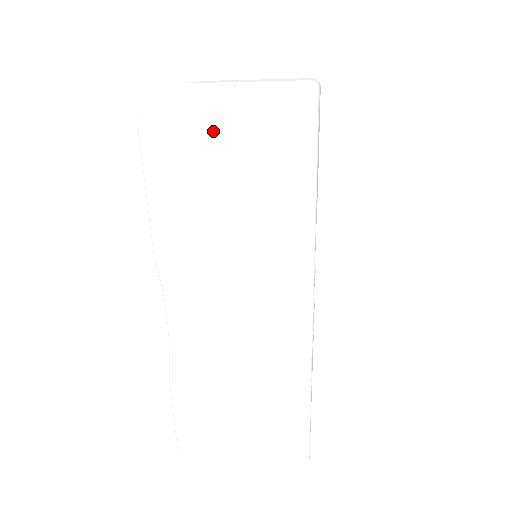
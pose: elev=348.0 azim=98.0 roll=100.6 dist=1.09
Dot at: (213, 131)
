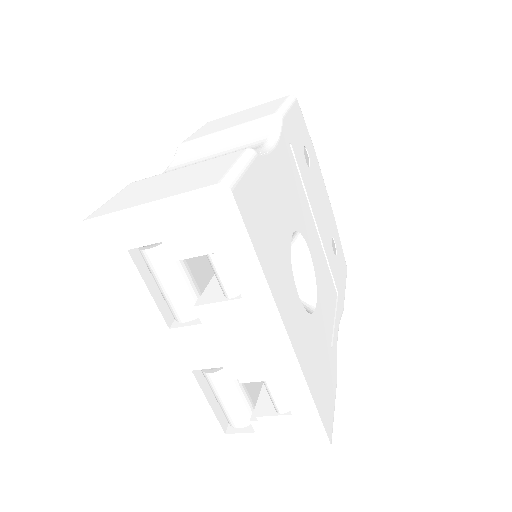
Dot at: (241, 111)
